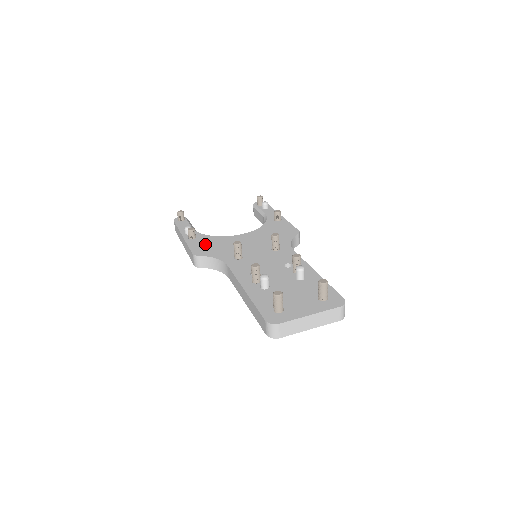
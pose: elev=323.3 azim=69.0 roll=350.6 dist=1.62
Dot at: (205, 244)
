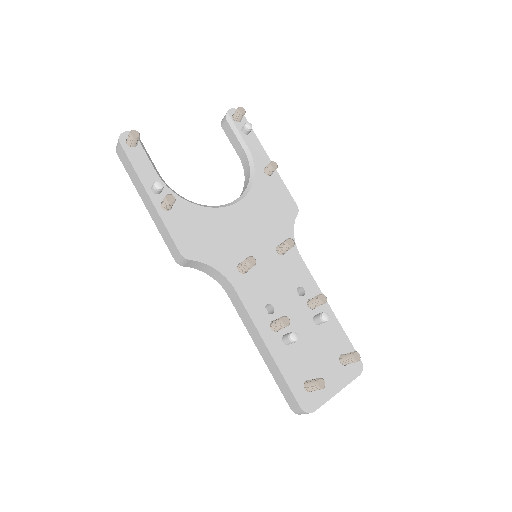
Dot at: (191, 228)
